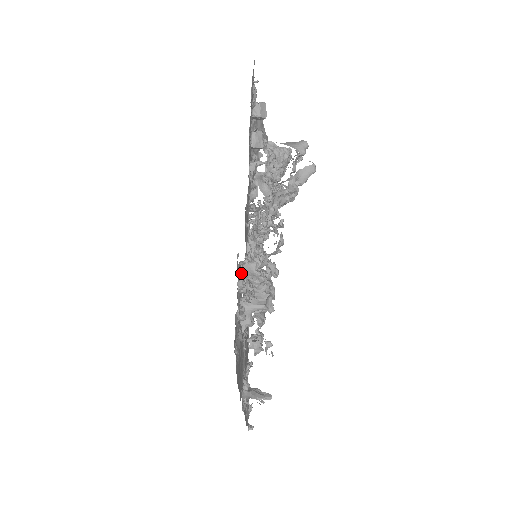
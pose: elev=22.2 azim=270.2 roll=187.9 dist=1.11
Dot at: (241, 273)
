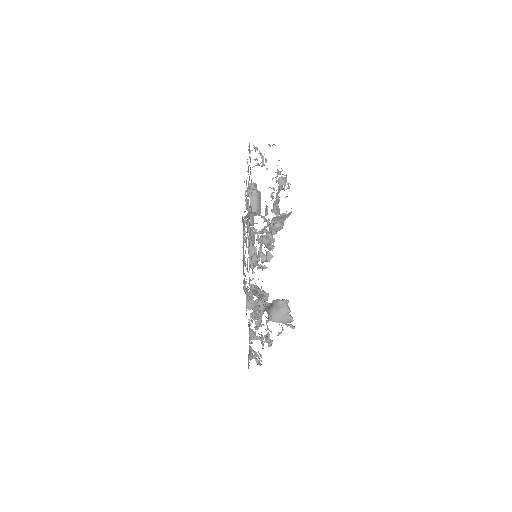
Dot at: (250, 328)
